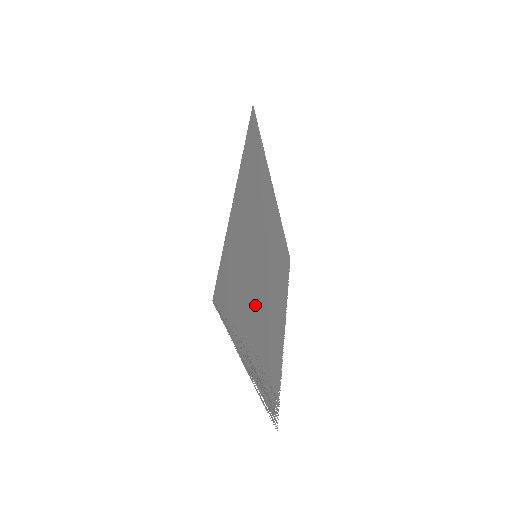
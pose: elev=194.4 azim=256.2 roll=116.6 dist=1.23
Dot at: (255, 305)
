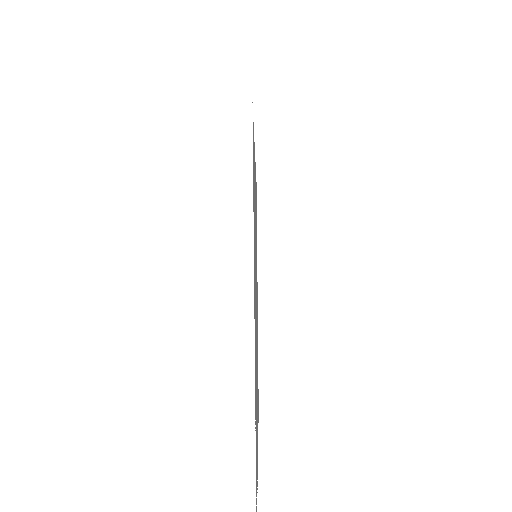
Dot at: (255, 283)
